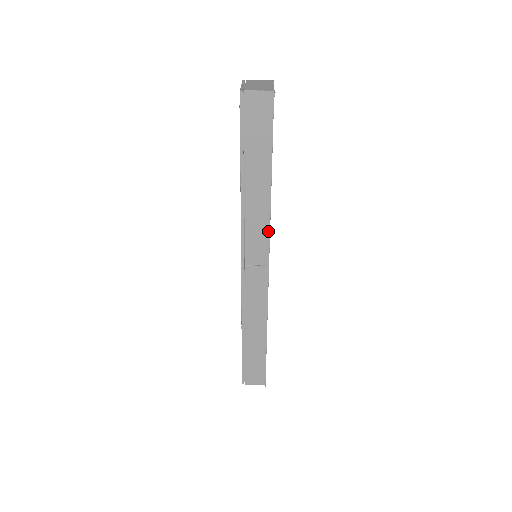
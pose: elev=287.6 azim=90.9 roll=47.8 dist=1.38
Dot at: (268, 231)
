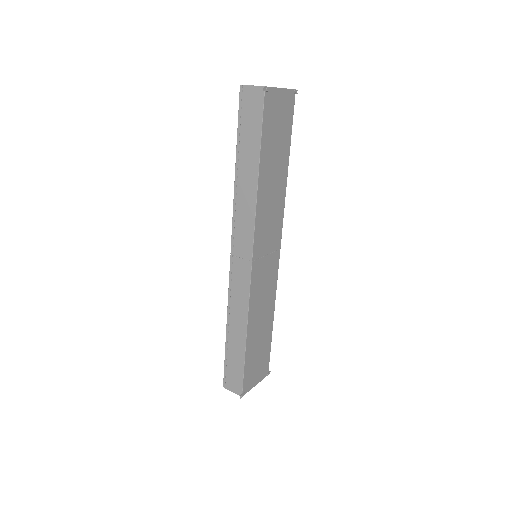
Dot at: (253, 224)
